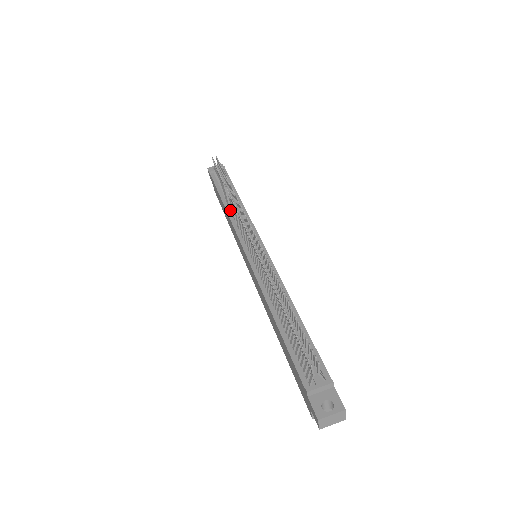
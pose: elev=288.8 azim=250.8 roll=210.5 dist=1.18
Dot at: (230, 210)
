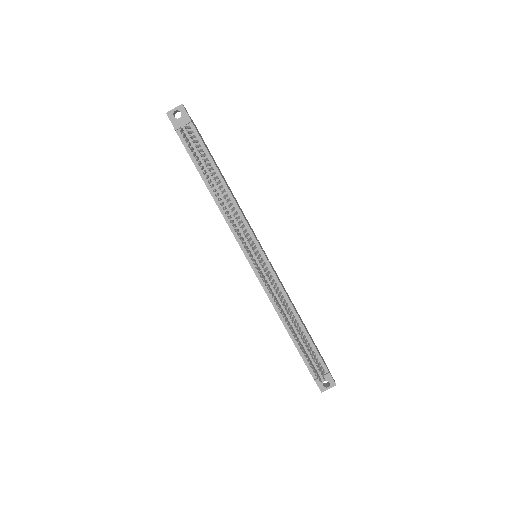
Dot at: (219, 202)
